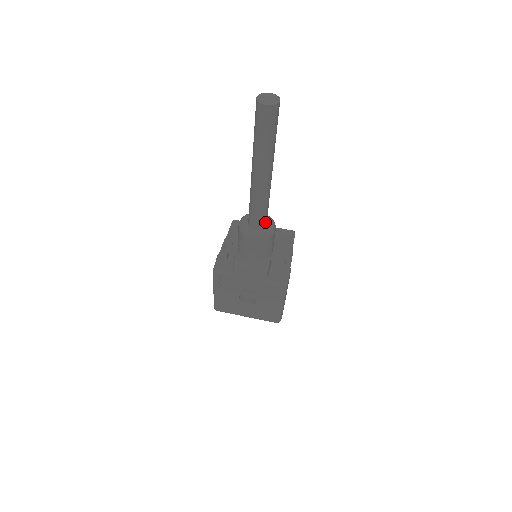
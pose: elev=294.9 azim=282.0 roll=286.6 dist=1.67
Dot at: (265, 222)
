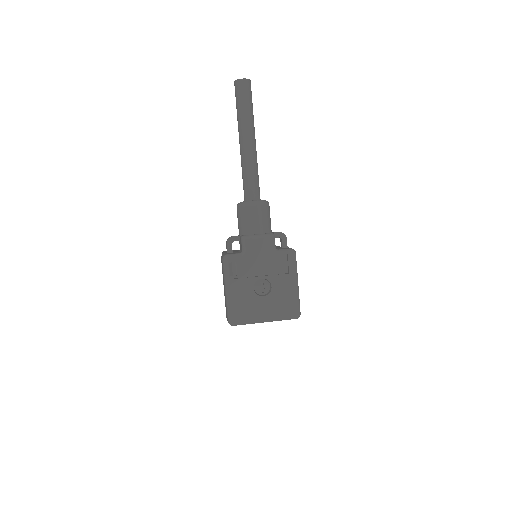
Dot at: (259, 195)
